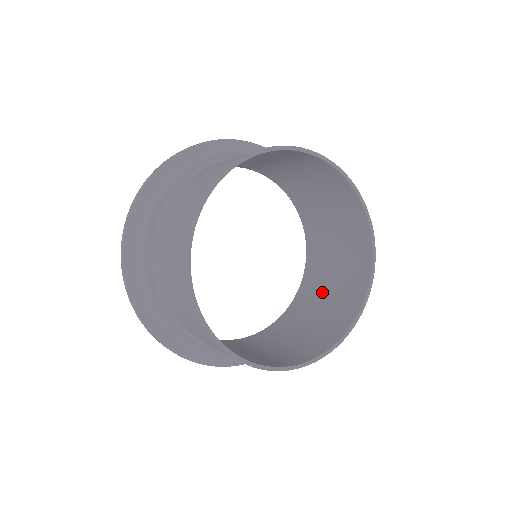
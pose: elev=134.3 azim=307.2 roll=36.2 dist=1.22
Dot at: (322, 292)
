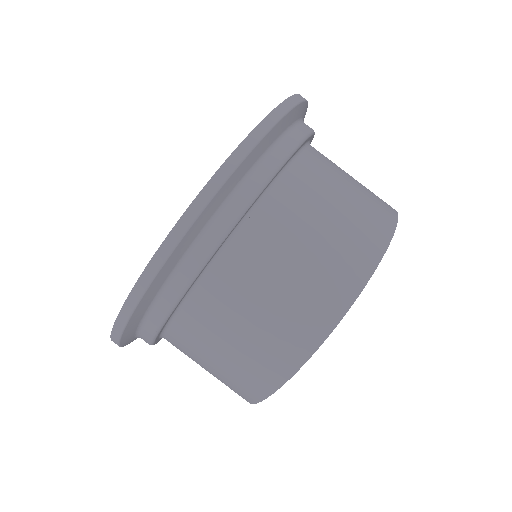
Dot at: occluded
